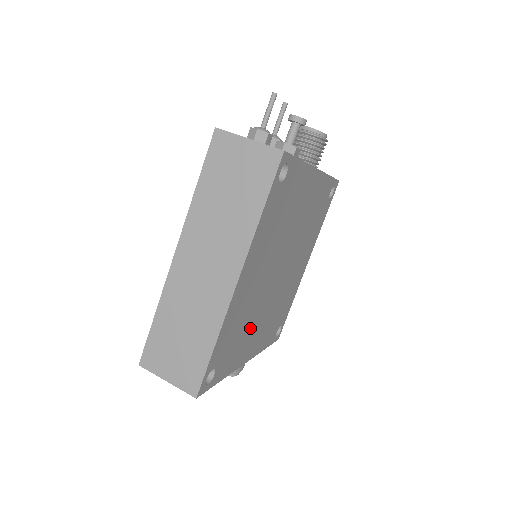
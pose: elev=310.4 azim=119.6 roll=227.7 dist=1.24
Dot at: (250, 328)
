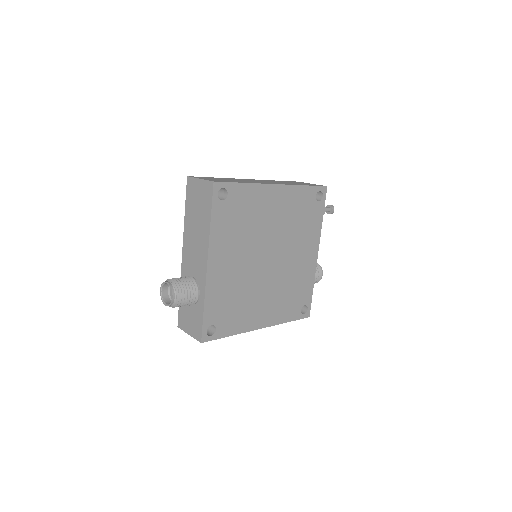
Dot at: (238, 242)
